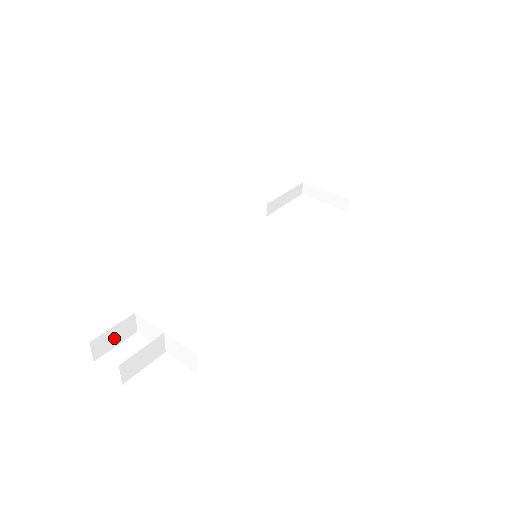
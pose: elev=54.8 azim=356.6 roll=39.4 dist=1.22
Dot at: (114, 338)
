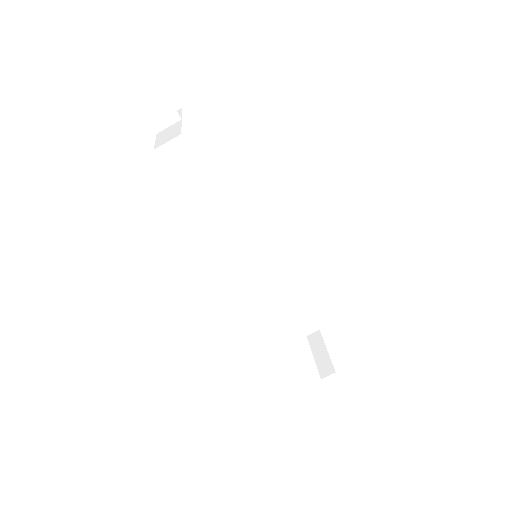
Dot at: occluded
